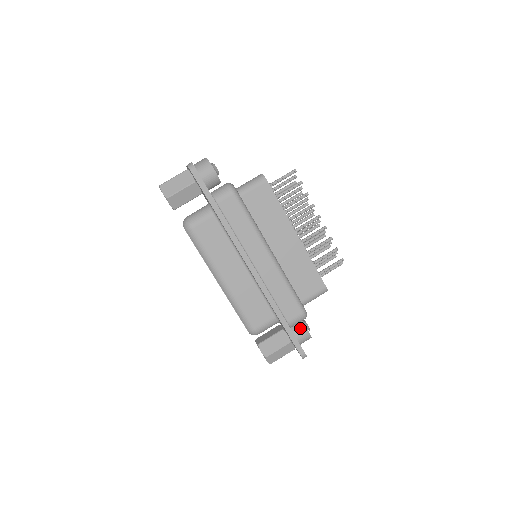
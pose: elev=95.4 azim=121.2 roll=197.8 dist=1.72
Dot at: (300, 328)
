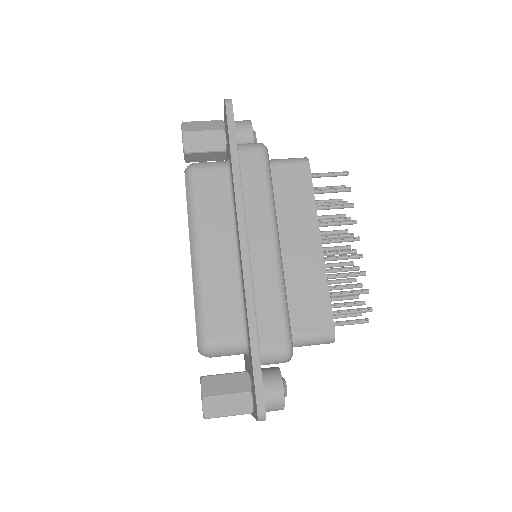
Dot at: (273, 379)
